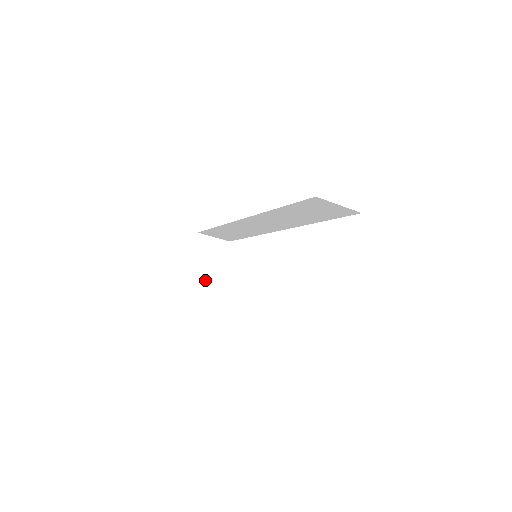
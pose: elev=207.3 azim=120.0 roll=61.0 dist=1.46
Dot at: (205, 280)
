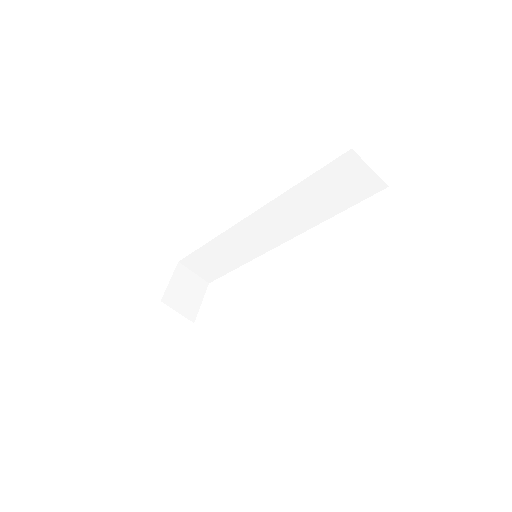
Dot at: (176, 311)
